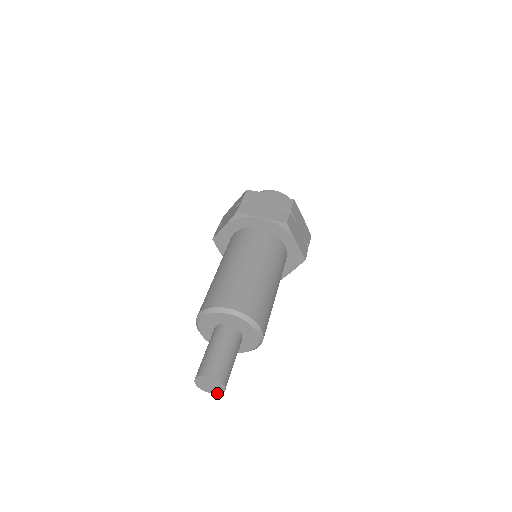
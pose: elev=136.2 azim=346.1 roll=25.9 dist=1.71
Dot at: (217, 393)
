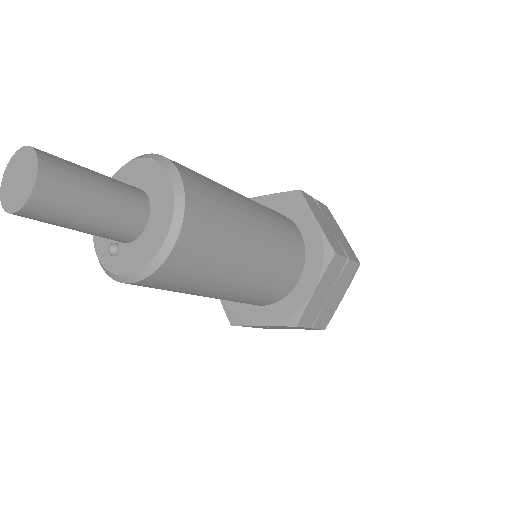
Dot at: (7, 208)
